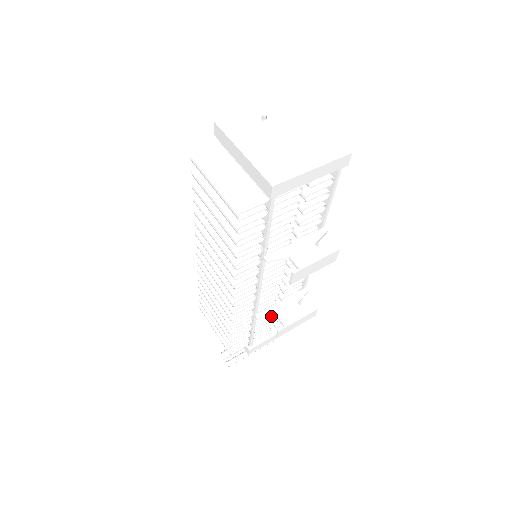
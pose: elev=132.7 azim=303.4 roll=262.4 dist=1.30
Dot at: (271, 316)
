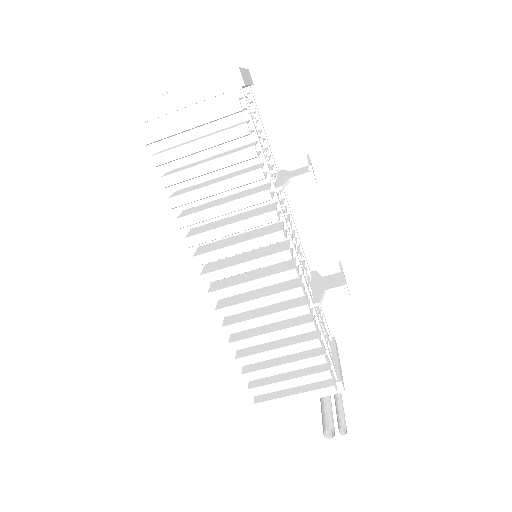
Dot at: (323, 295)
